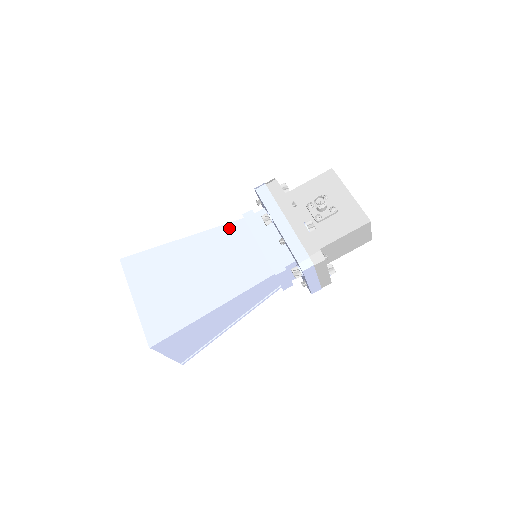
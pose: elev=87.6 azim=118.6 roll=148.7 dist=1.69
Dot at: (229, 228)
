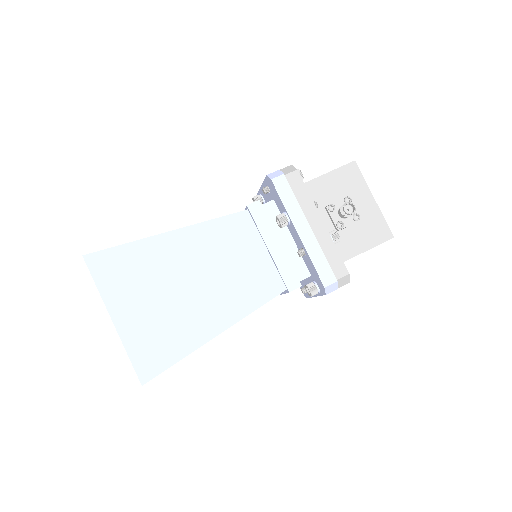
Dot at: (231, 222)
